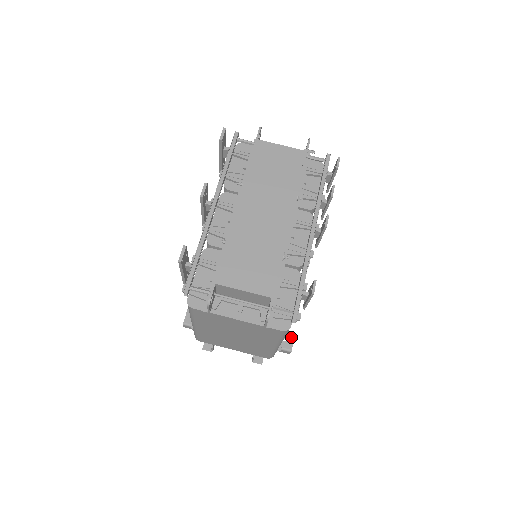
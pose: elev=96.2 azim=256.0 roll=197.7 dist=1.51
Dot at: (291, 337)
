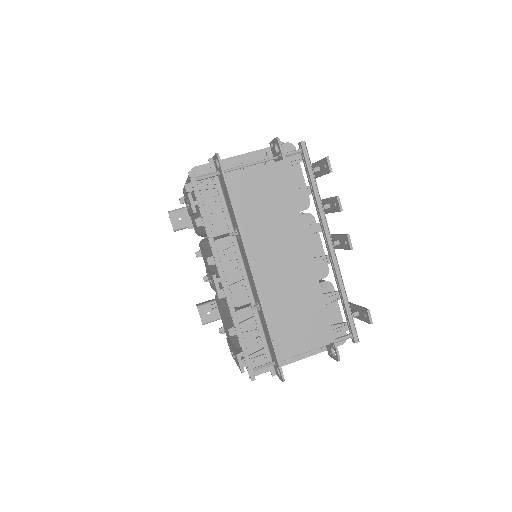
Dot at: occluded
